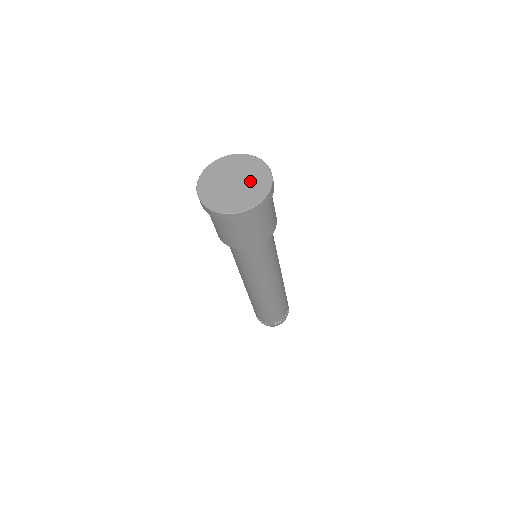
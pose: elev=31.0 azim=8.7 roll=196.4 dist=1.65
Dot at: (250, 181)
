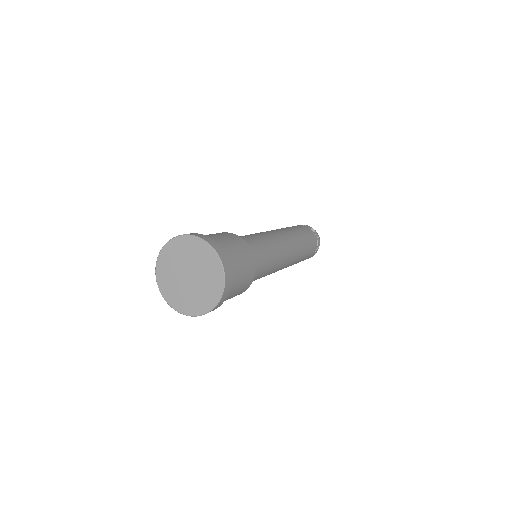
Dot at: (203, 277)
